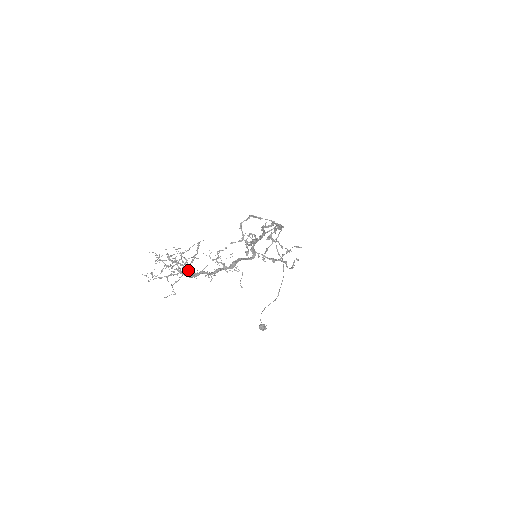
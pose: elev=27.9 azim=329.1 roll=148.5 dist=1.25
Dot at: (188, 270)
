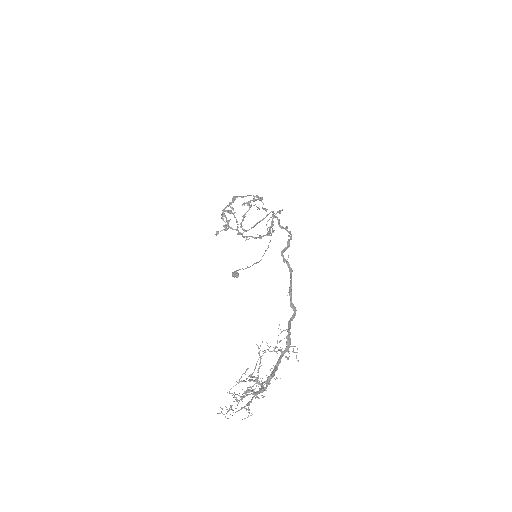
Dot at: (261, 387)
